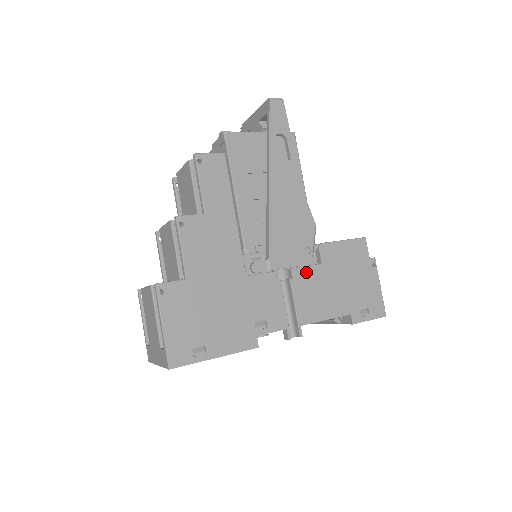
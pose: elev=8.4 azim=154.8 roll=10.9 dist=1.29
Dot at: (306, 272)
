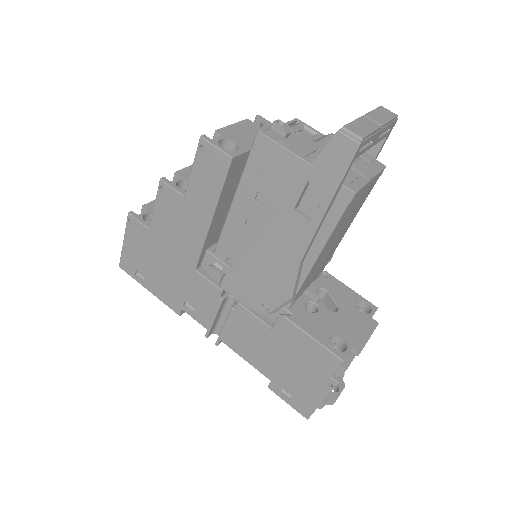
Dot at: (250, 318)
